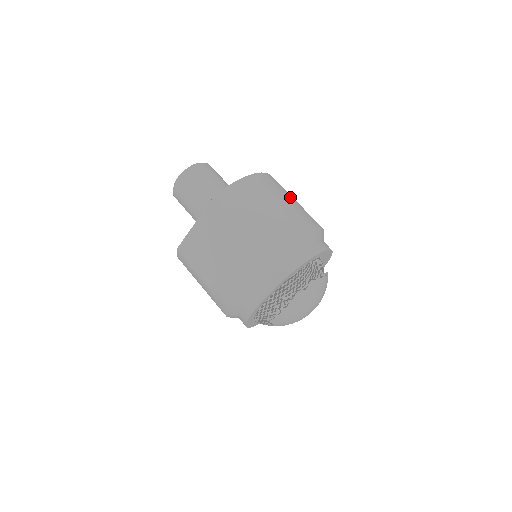
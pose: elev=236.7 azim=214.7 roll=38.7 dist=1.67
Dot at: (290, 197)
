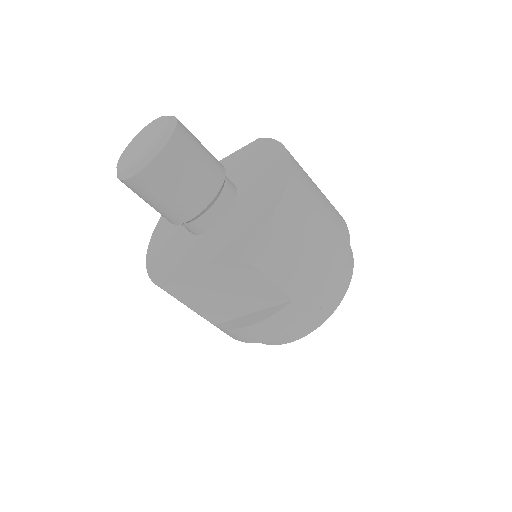
Dot at: (319, 197)
